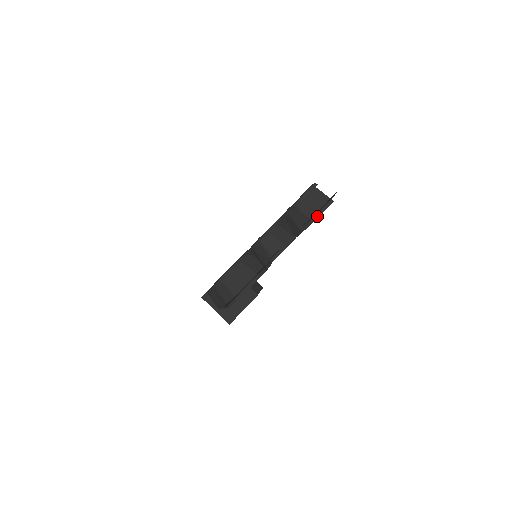
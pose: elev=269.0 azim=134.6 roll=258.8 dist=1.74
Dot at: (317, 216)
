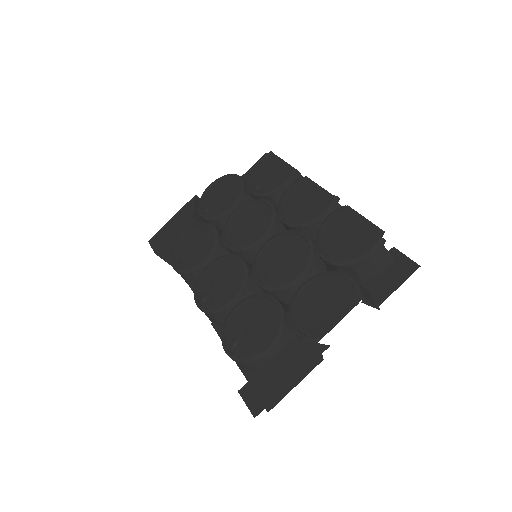
Dot at: (374, 280)
